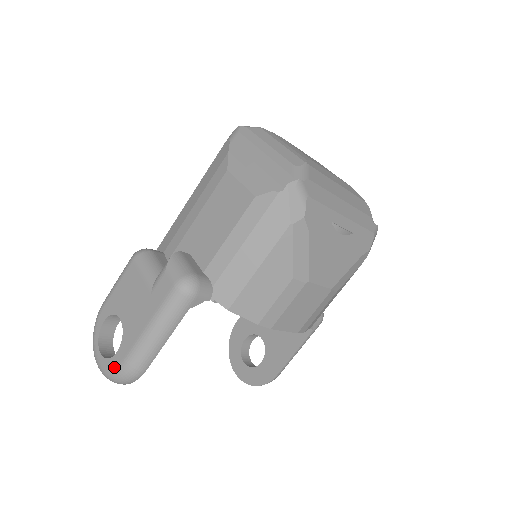
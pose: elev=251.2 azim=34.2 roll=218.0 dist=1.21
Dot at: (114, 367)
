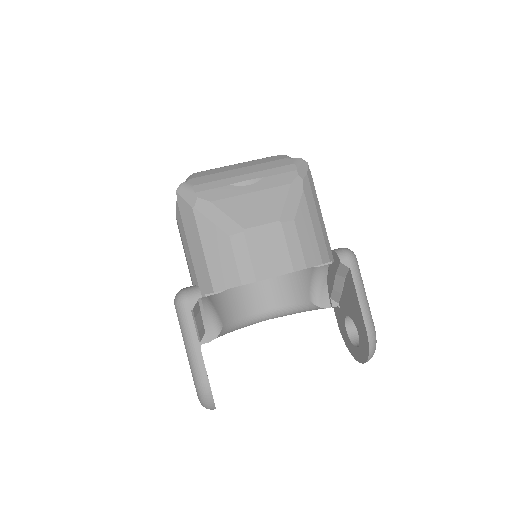
Dot at: occluded
